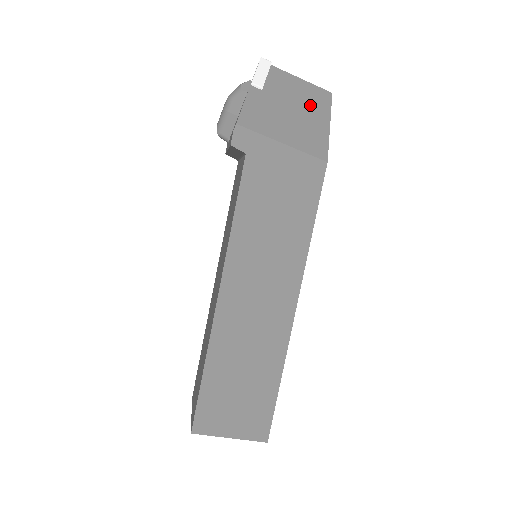
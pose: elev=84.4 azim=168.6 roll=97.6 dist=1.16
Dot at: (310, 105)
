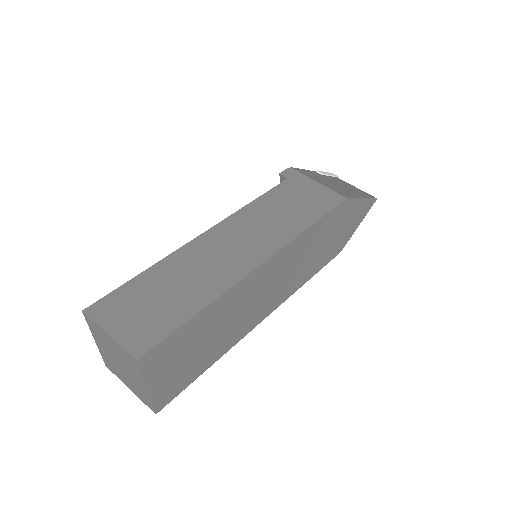
Dot at: (354, 191)
